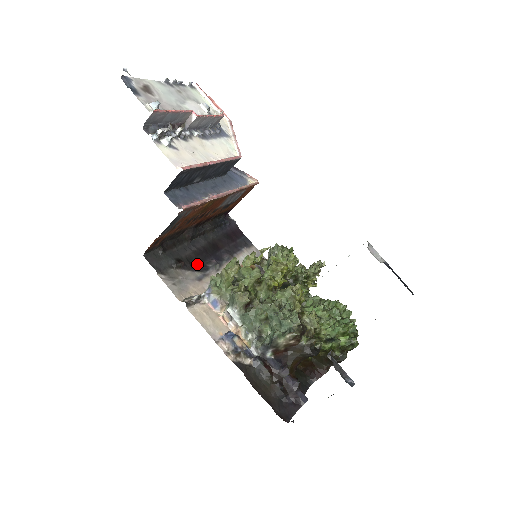
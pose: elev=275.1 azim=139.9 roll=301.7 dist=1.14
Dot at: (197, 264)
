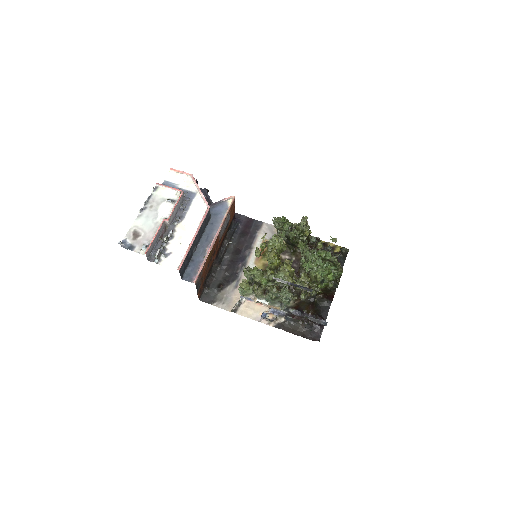
Dot at: (231, 277)
